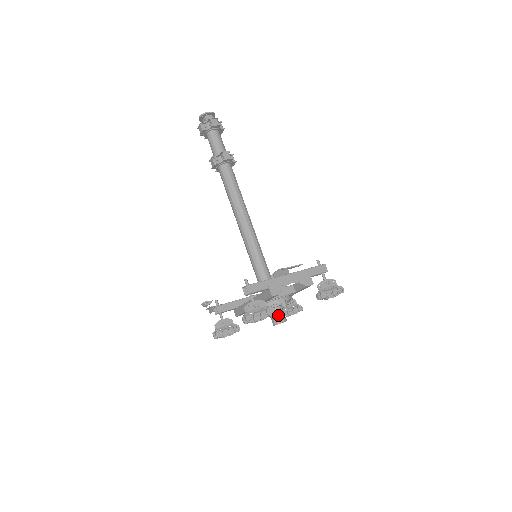
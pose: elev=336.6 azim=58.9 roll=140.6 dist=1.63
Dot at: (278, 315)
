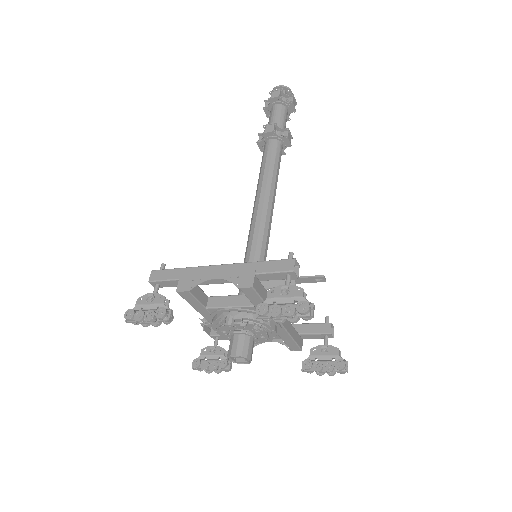
Dot at: (232, 343)
